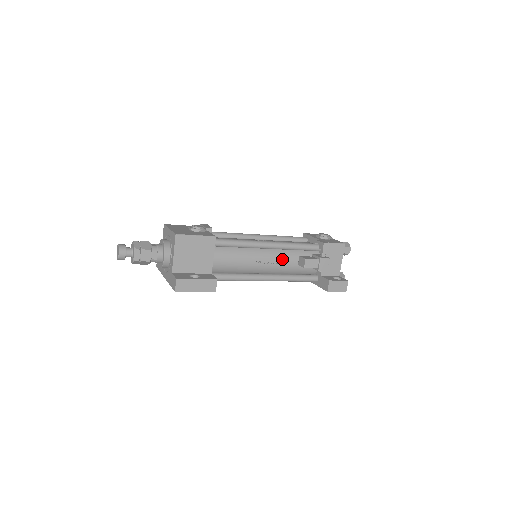
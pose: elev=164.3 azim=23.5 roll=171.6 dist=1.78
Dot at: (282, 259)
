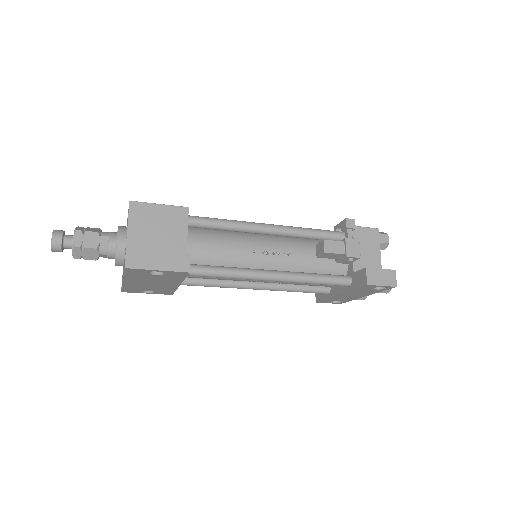
Dot at: (292, 250)
